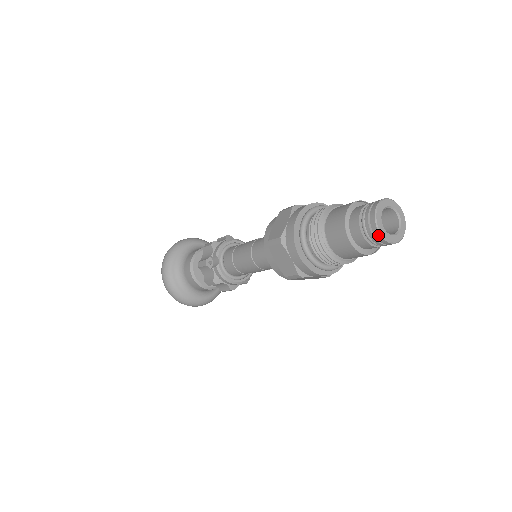
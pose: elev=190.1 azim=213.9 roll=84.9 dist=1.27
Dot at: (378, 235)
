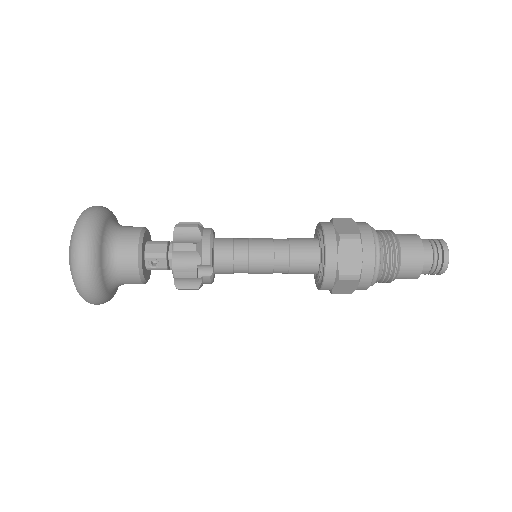
Dot at: occluded
